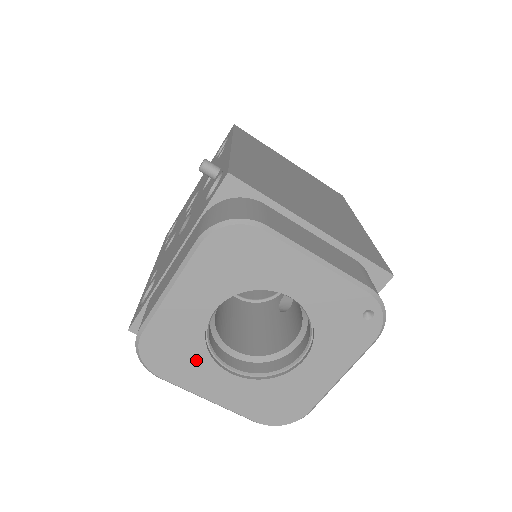
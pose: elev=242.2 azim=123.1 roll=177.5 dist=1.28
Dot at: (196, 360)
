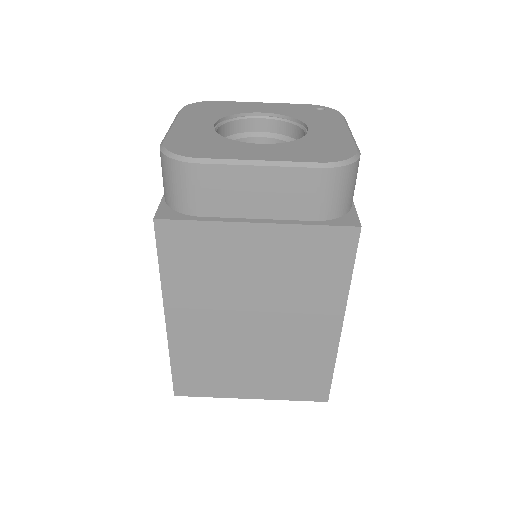
Dot at: (222, 144)
